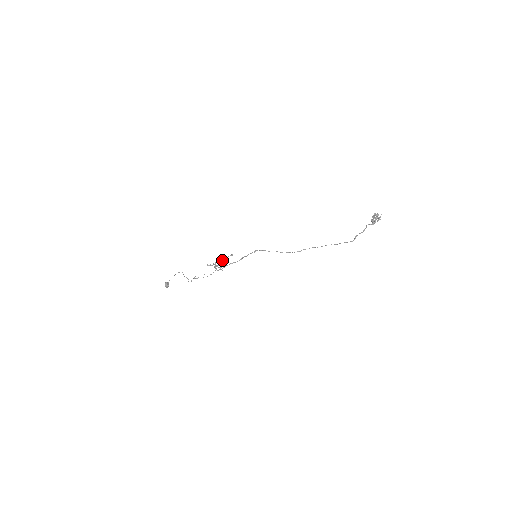
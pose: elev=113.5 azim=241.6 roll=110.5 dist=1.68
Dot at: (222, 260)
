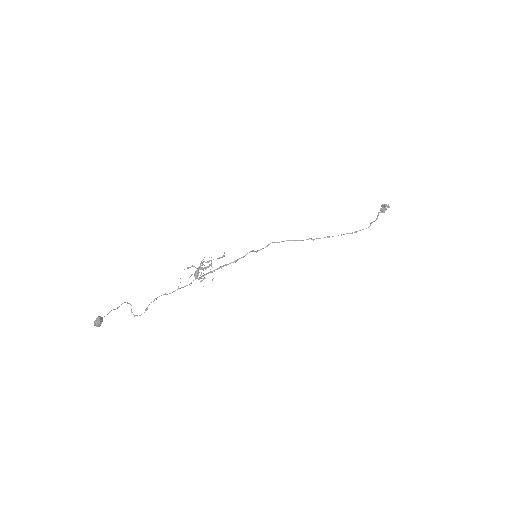
Dot at: occluded
